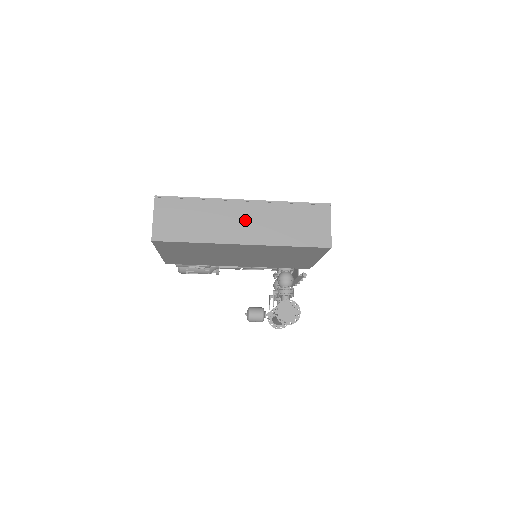
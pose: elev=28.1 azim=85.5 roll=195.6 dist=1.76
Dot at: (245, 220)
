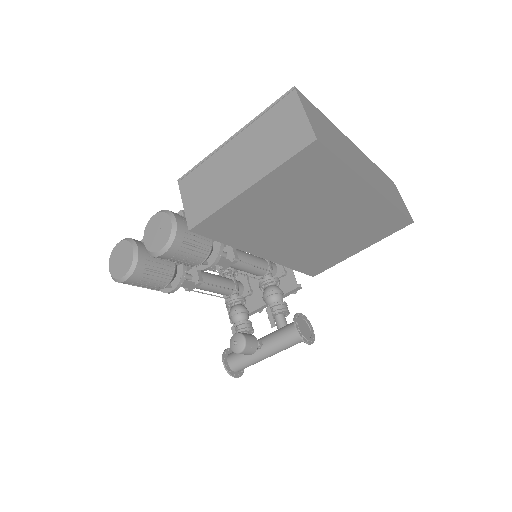
Dot at: (364, 164)
